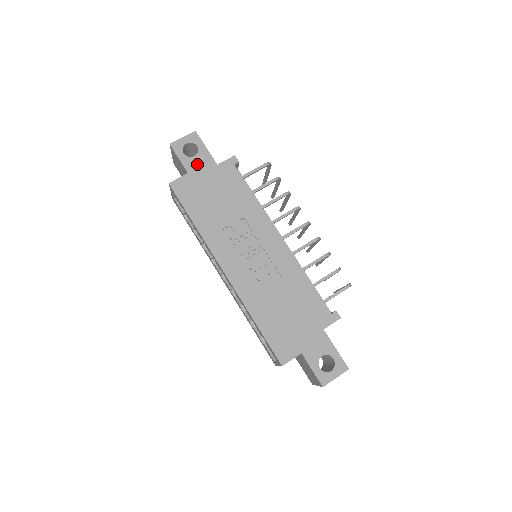
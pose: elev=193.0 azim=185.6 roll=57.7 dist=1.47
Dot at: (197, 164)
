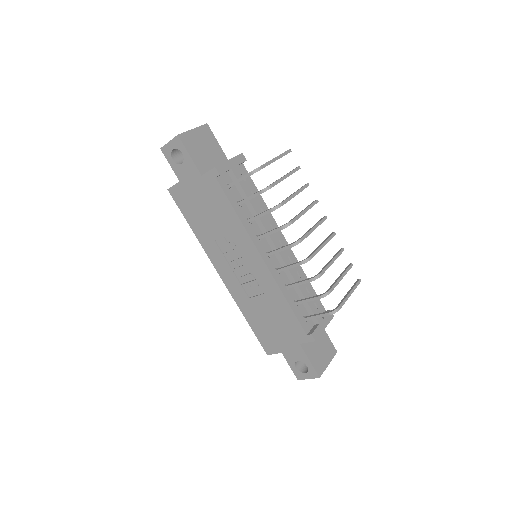
Dot at: (185, 173)
